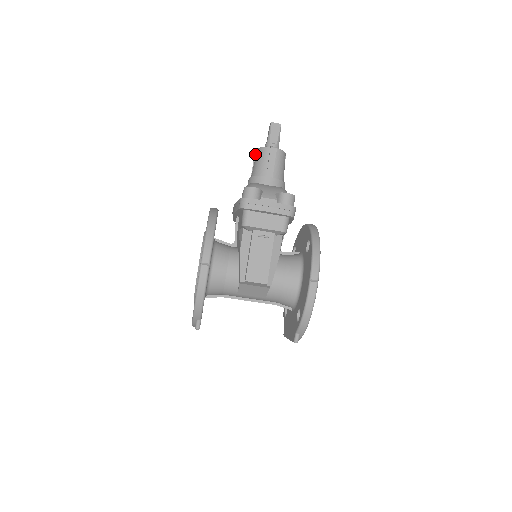
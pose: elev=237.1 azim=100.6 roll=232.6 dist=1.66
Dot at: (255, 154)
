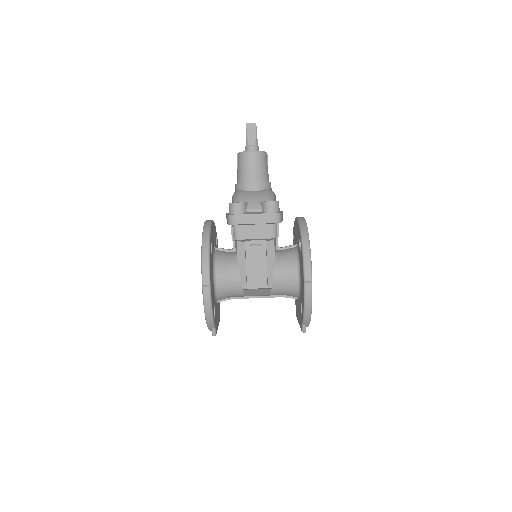
Dot at: (237, 157)
